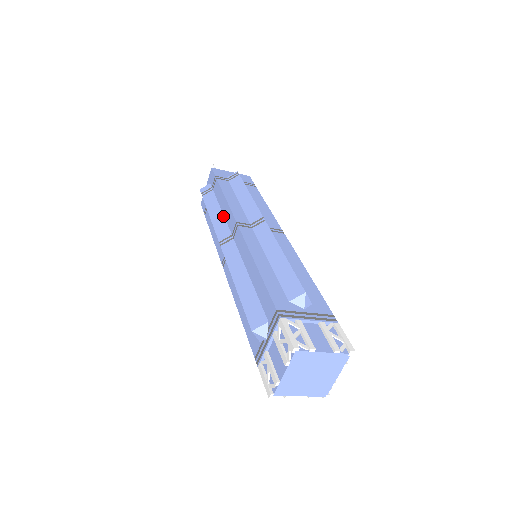
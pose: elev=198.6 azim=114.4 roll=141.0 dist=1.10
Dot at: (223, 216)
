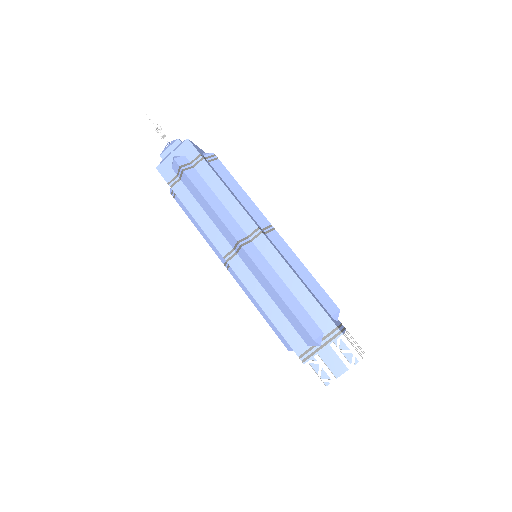
Dot at: (226, 209)
